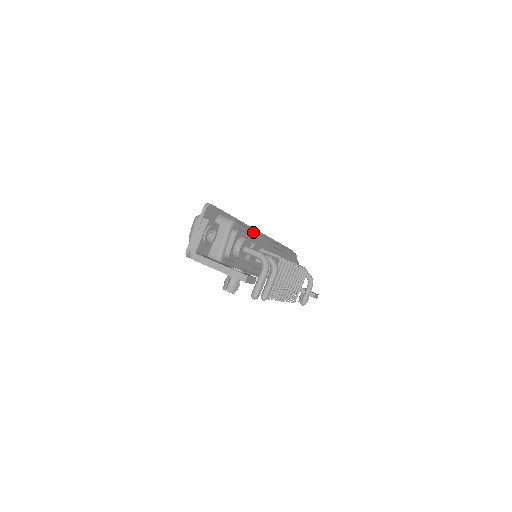
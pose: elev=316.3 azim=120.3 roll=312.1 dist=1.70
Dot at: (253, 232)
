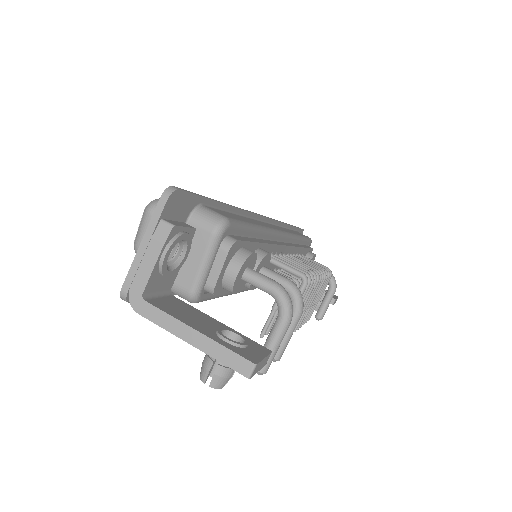
Dot at: (259, 230)
